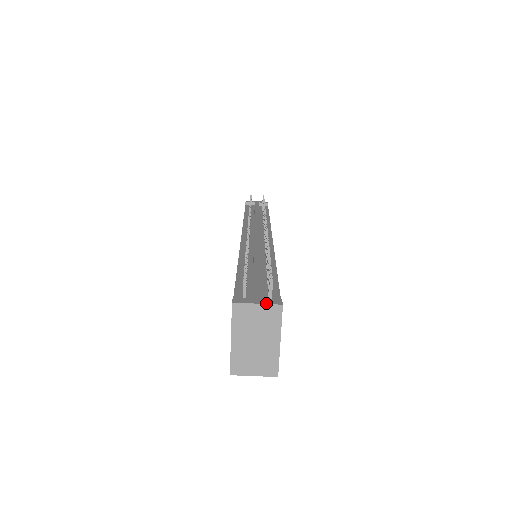
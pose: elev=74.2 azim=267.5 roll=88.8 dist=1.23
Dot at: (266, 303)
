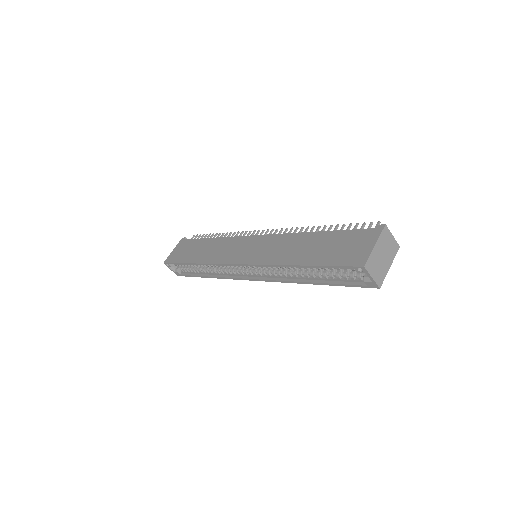
Dot at: occluded
